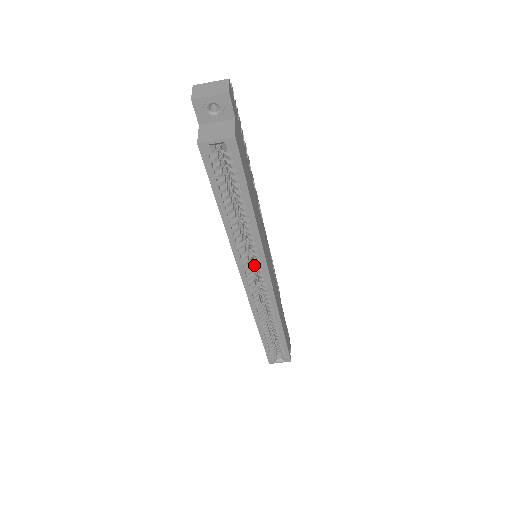
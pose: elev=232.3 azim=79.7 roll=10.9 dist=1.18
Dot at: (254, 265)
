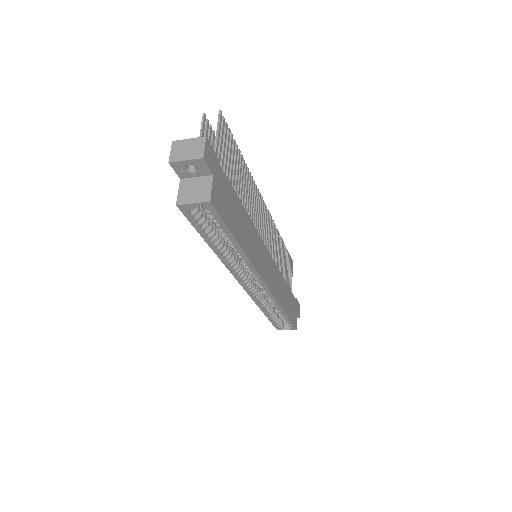
Dot at: occluded
